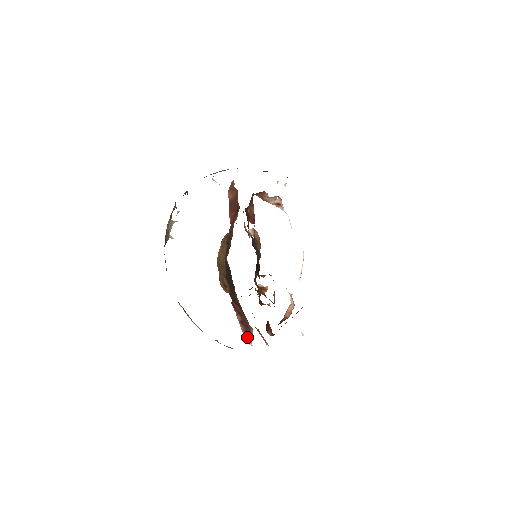
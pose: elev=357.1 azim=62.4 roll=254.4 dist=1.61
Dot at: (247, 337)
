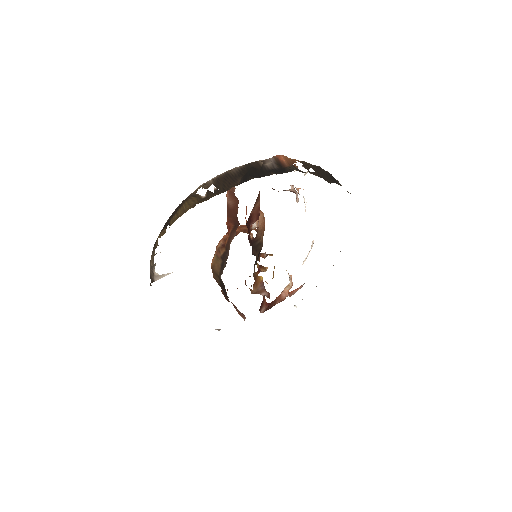
Dot at: (240, 315)
